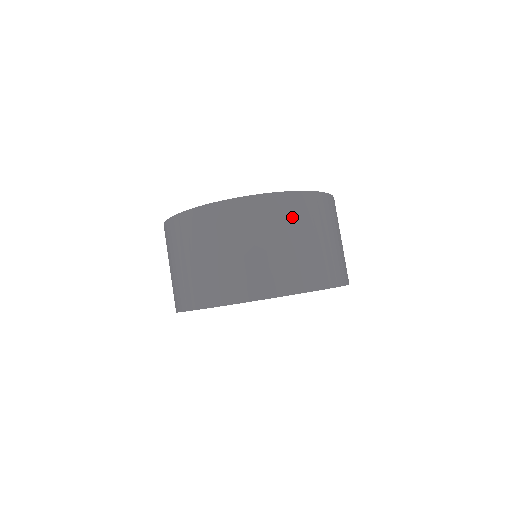
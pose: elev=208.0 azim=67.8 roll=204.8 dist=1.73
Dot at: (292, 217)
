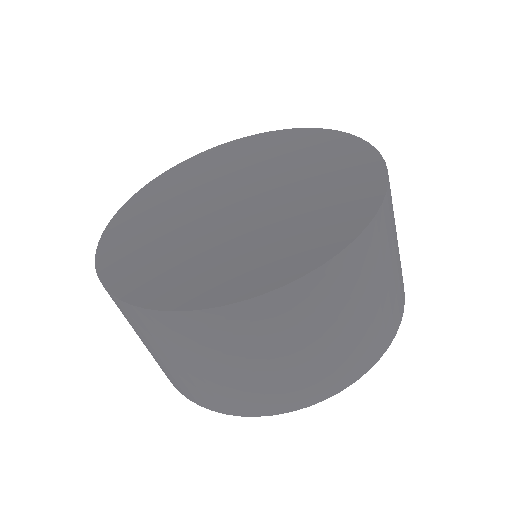
Dot at: (311, 313)
